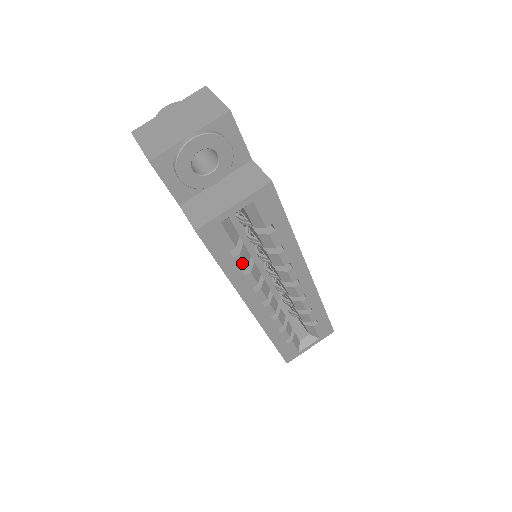
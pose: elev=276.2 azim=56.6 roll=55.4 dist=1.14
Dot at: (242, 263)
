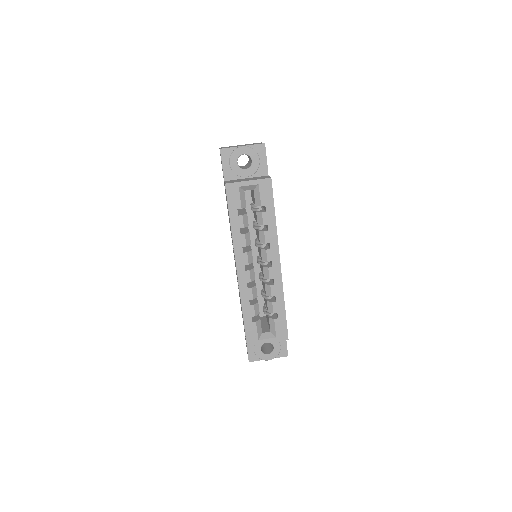
Dot at: (242, 223)
